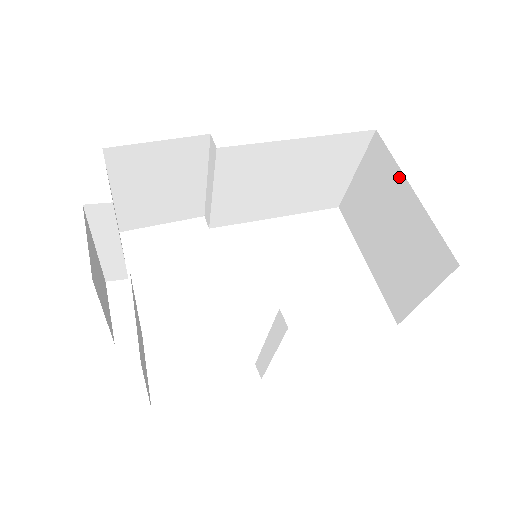
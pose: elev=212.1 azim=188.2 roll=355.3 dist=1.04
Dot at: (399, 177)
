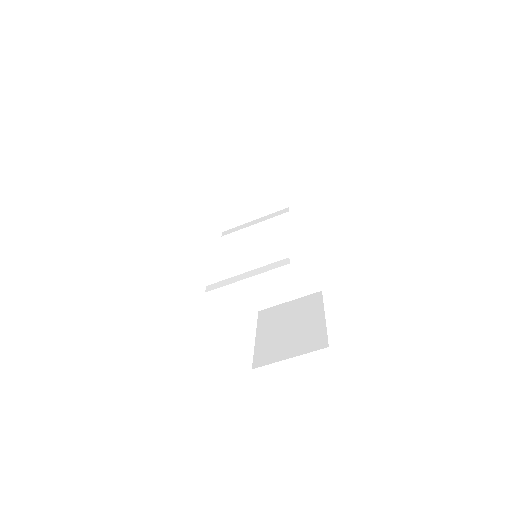
Dot at: (320, 309)
